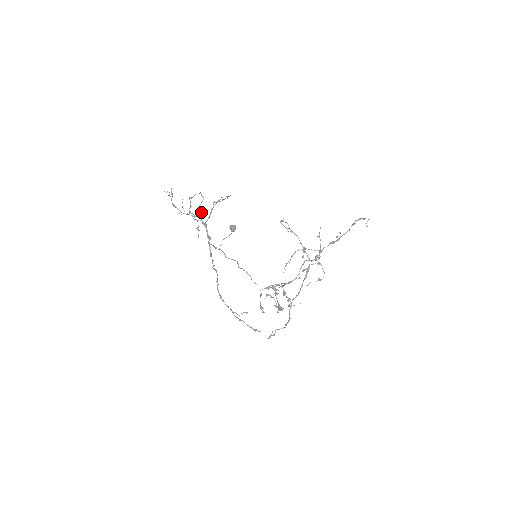
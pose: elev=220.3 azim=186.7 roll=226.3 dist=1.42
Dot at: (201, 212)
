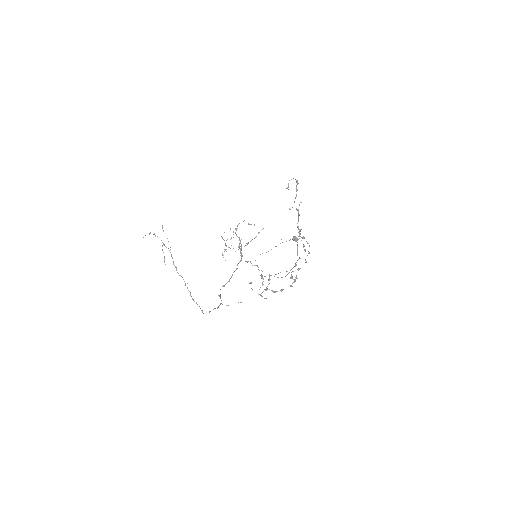
Dot at: occluded
